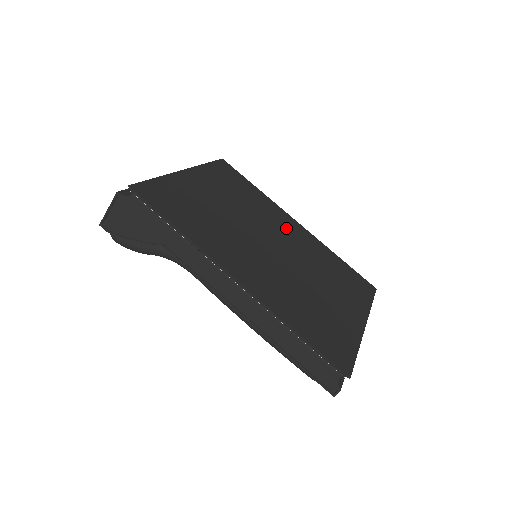
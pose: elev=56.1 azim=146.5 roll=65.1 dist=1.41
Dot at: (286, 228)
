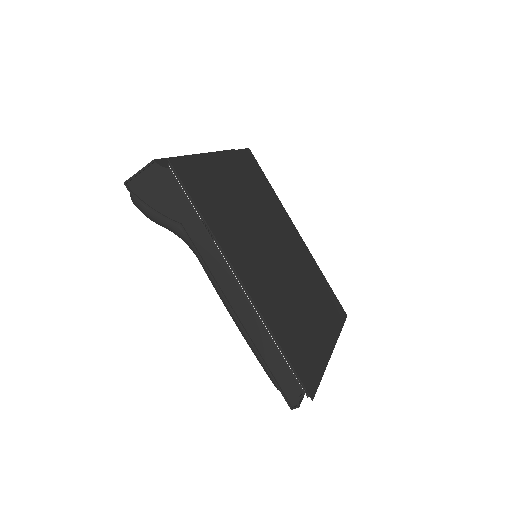
Dot at: (289, 236)
